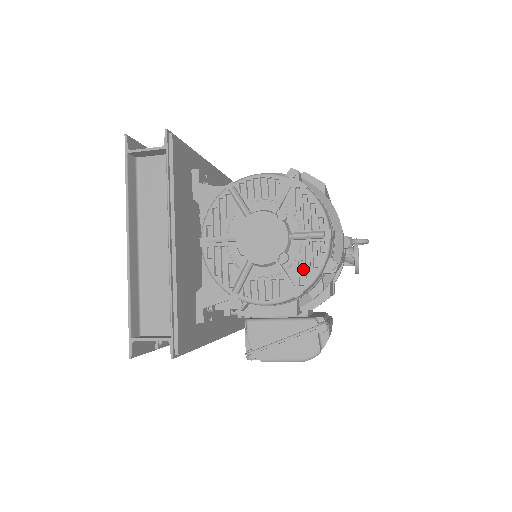
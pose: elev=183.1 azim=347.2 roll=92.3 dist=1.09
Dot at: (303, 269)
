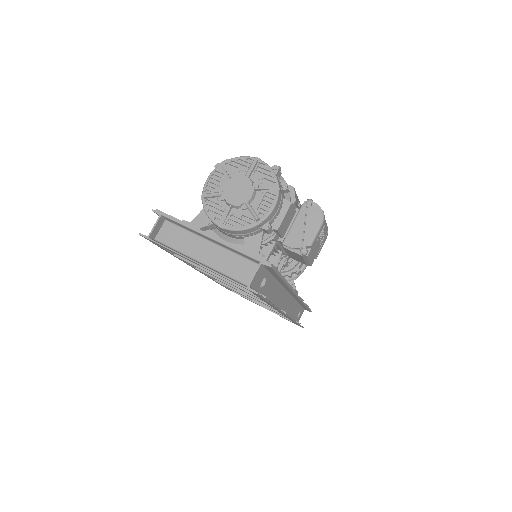
Dot at: (267, 179)
